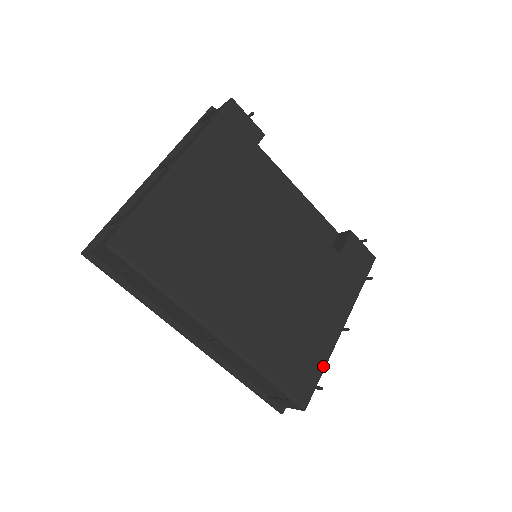
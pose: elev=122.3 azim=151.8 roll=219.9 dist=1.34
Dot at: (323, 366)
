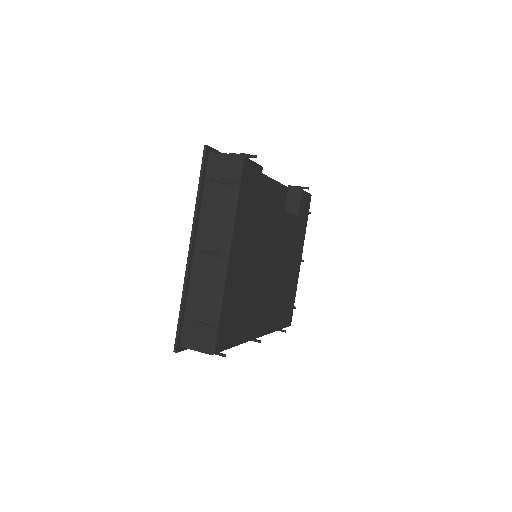
Dot at: (295, 295)
